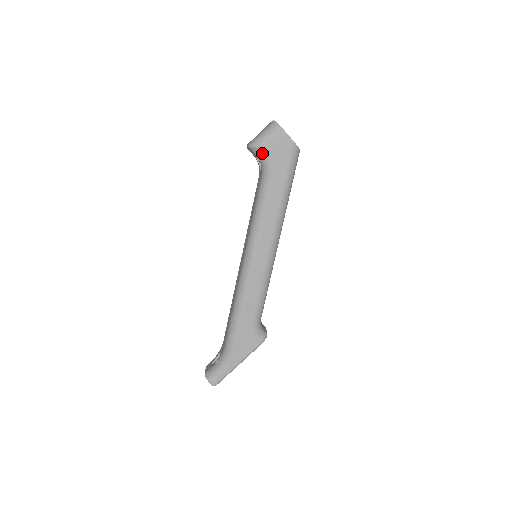
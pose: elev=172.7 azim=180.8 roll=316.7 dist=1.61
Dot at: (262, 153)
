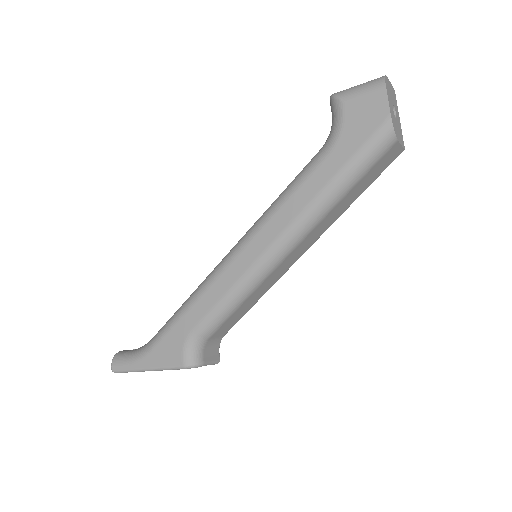
Dot at: (337, 111)
